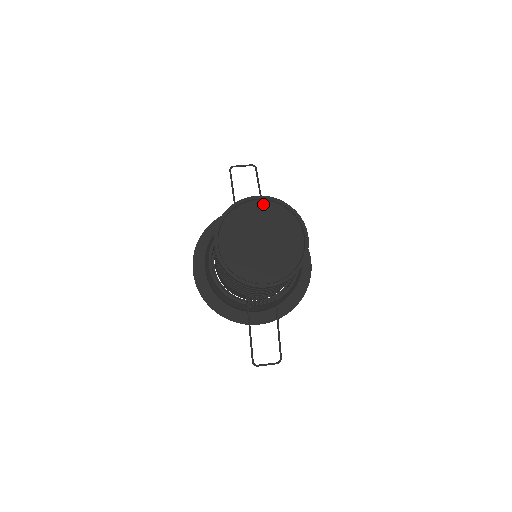
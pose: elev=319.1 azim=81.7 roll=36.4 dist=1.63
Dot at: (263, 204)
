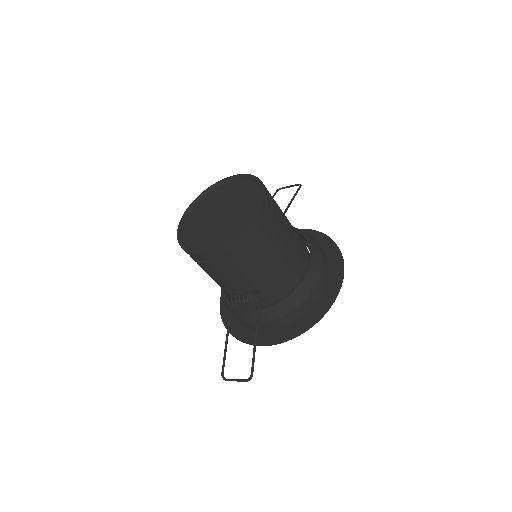
Dot at: (237, 182)
